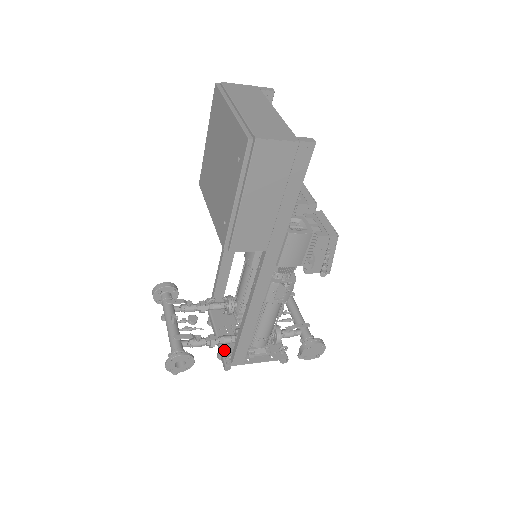
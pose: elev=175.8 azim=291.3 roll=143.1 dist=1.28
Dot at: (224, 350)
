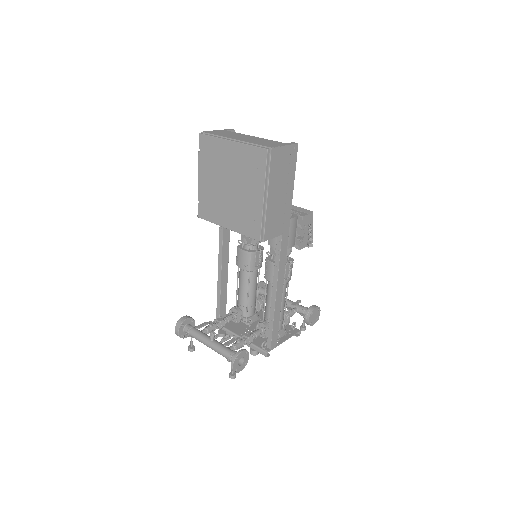
Dot at: (257, 344)
